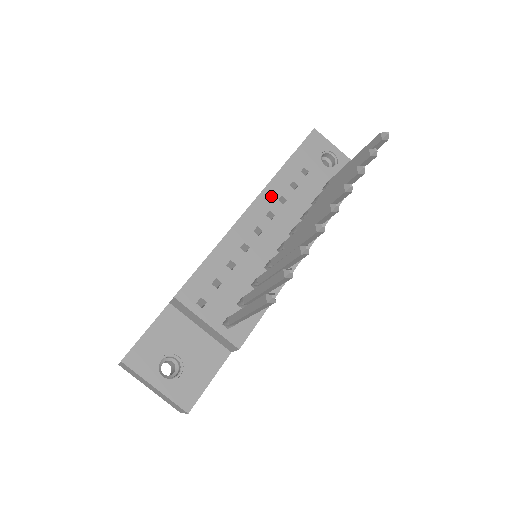
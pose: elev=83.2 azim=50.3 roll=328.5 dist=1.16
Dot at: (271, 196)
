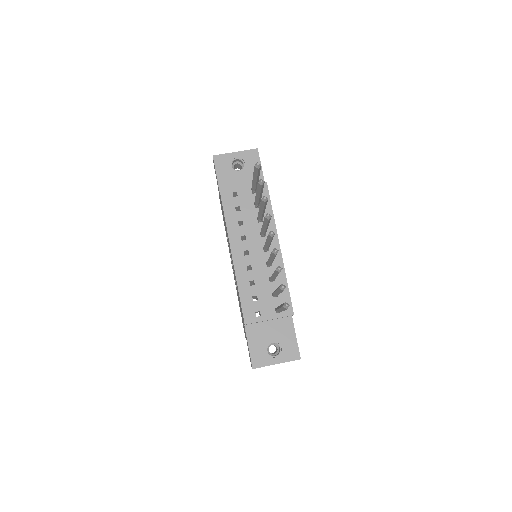
Dot at: (234, 228)
